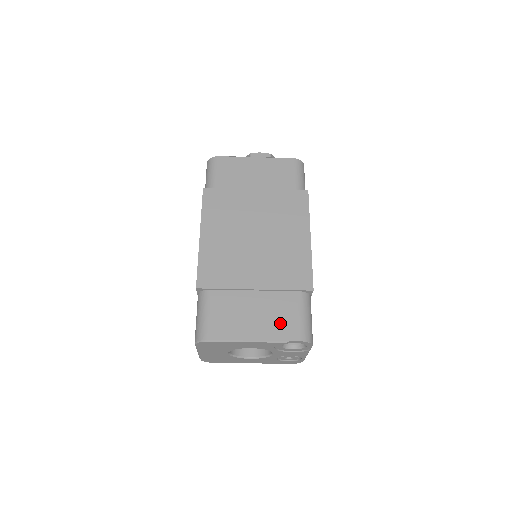
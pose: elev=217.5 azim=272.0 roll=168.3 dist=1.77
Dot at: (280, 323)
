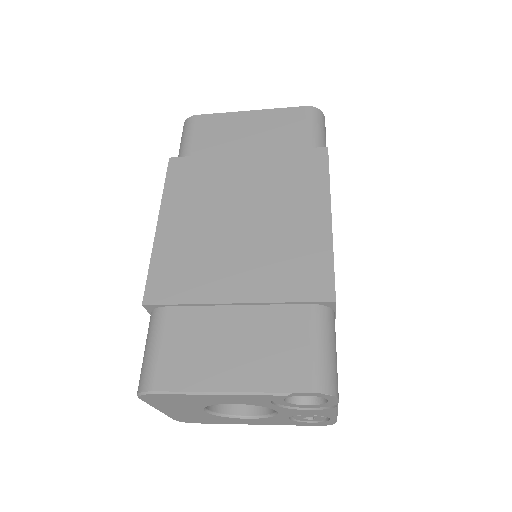
Dot at: (276, 360)
